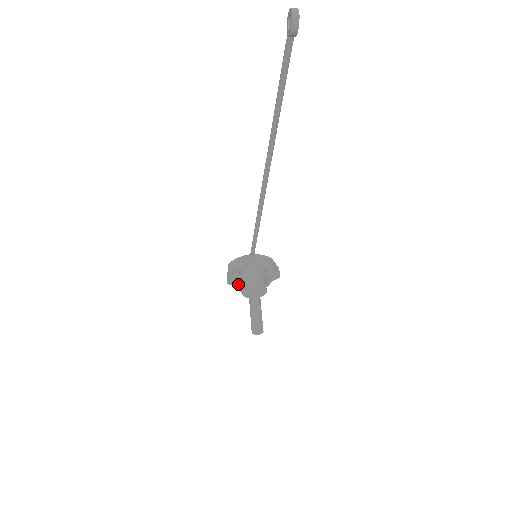
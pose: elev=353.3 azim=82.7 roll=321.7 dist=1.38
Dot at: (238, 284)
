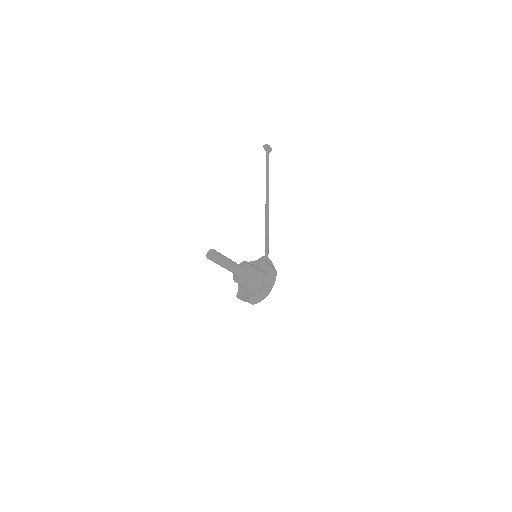
Dot at: (244, 295)
